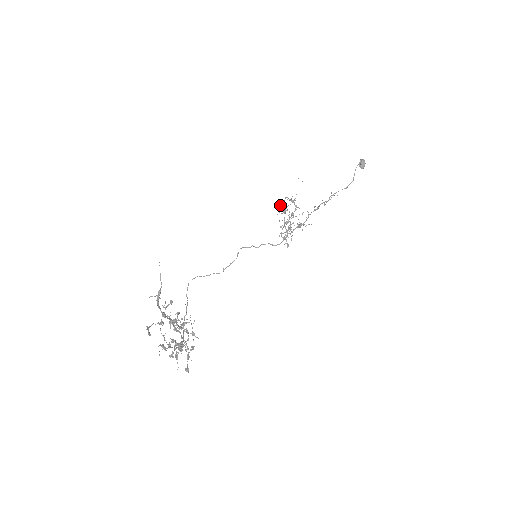
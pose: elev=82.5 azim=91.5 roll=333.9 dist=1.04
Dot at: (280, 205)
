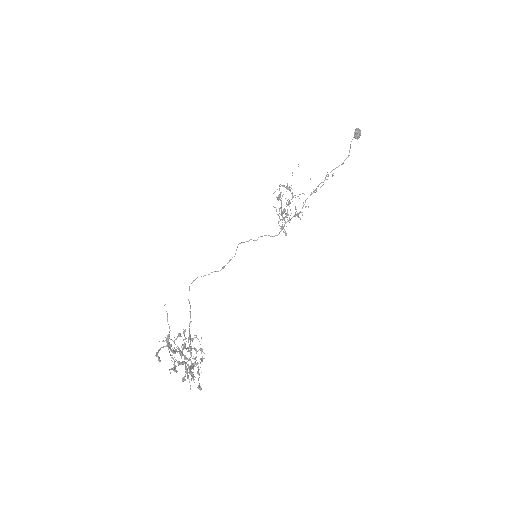
Dot at: (275, 191)
